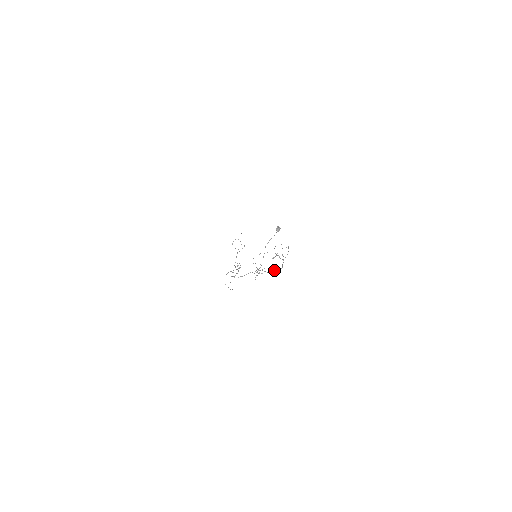
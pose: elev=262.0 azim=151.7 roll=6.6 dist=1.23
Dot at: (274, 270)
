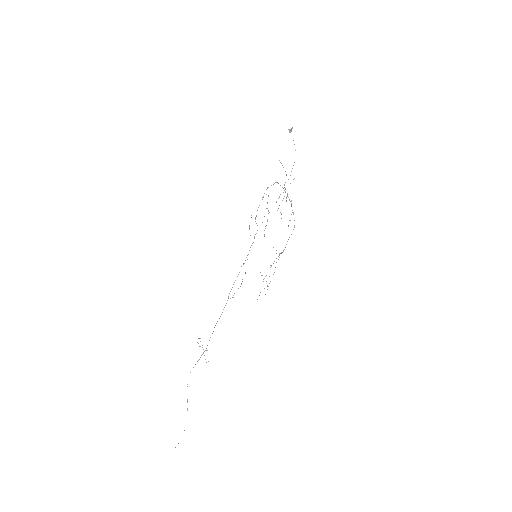
Dot at: occluded
